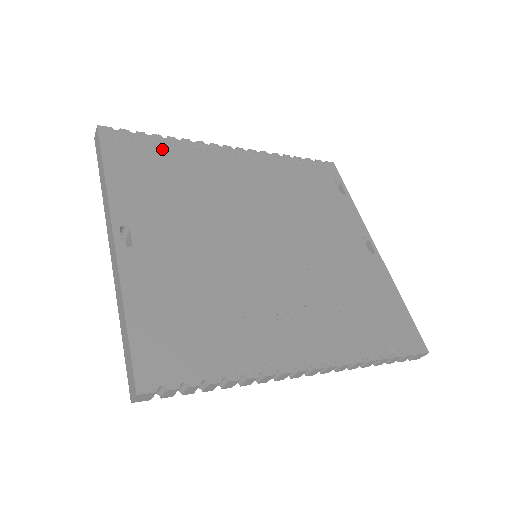
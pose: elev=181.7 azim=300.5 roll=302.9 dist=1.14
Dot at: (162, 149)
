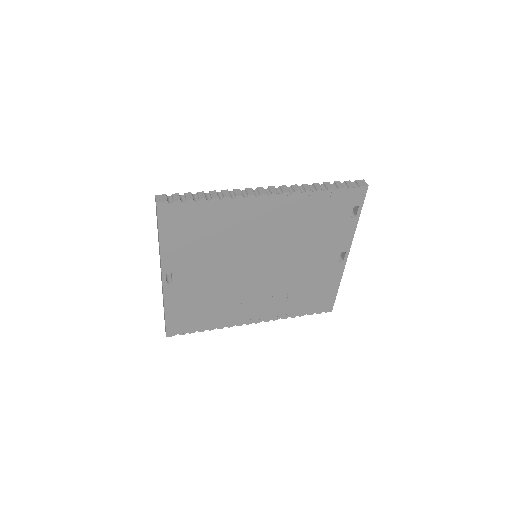
Dot at: (204, 212)
